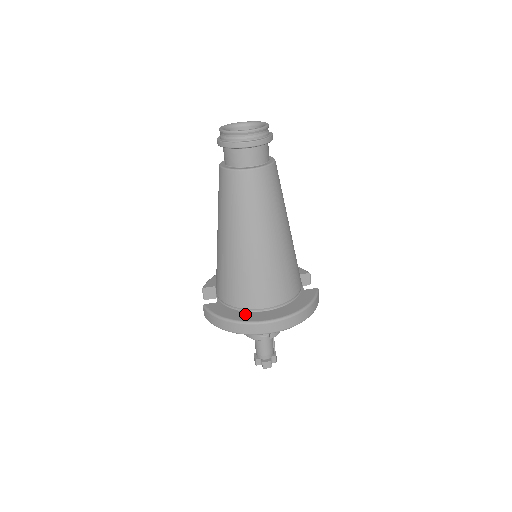
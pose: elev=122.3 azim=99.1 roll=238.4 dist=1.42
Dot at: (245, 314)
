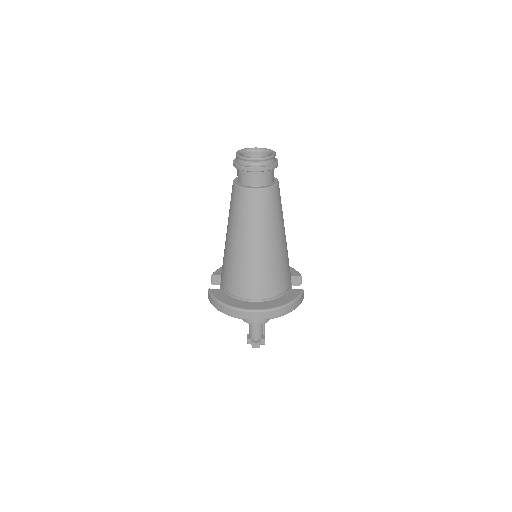
Dot at: (238, 302)
